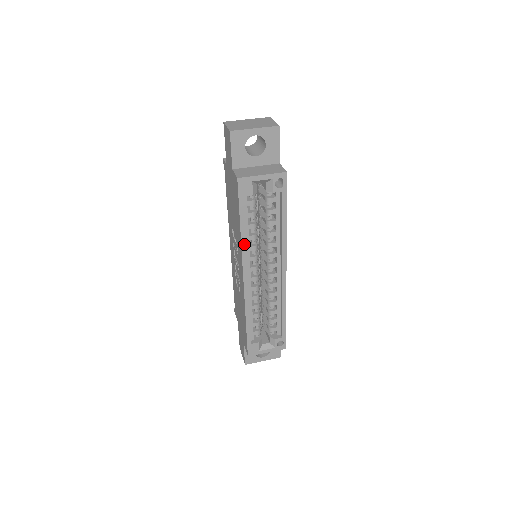
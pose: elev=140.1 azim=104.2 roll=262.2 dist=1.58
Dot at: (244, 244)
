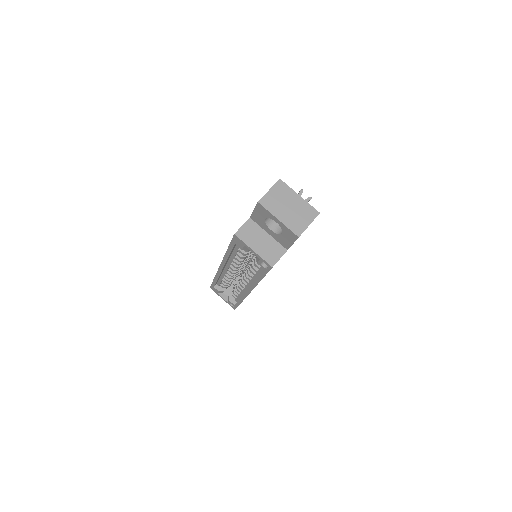
Dot at: (226, 258)
